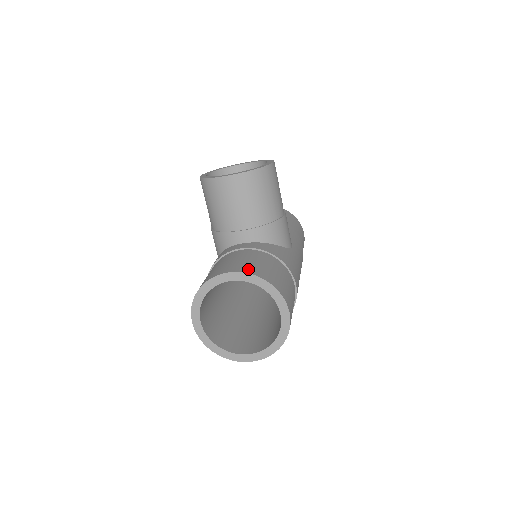
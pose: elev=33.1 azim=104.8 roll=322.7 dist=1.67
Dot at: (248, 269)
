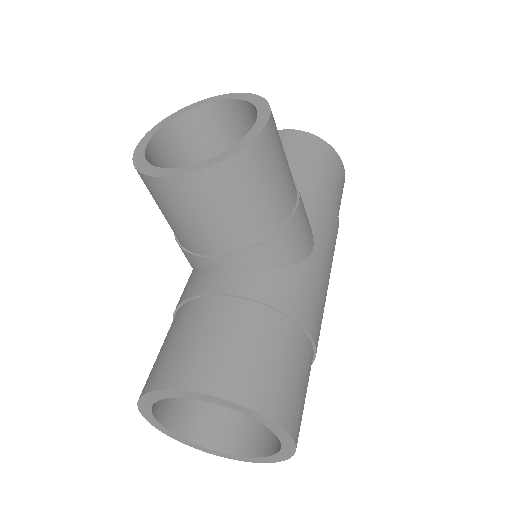
Dot at: (216, 380)
